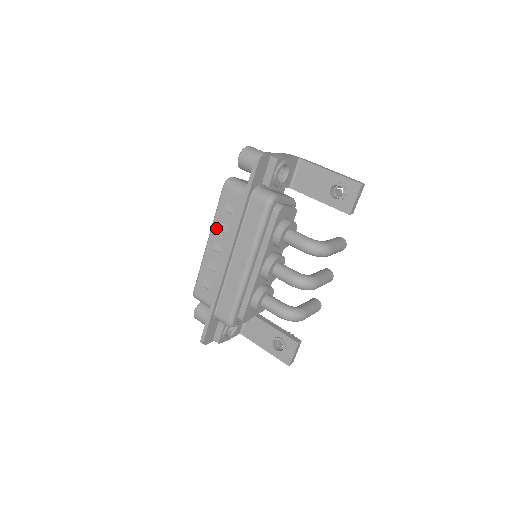
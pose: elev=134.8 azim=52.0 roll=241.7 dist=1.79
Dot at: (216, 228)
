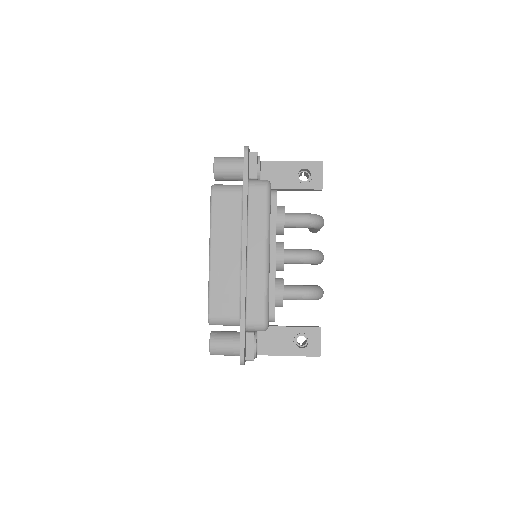
Dot at: (216, 235)
